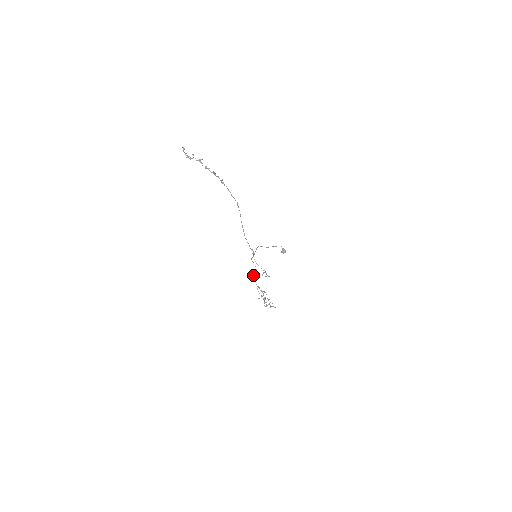
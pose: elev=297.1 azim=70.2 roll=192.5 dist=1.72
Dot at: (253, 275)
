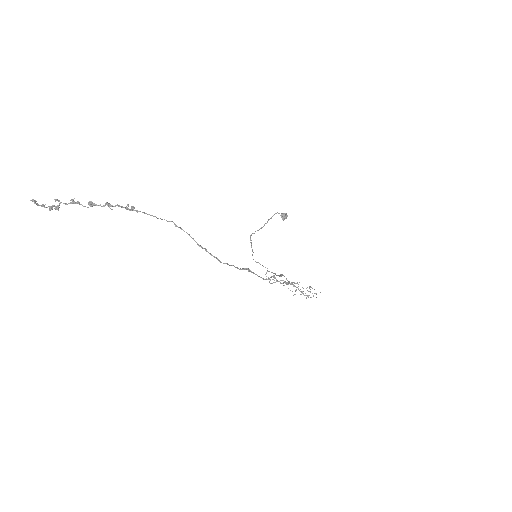
Dot at: occluded
